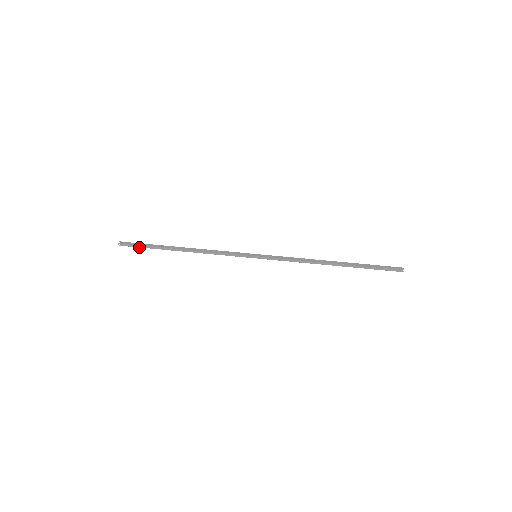
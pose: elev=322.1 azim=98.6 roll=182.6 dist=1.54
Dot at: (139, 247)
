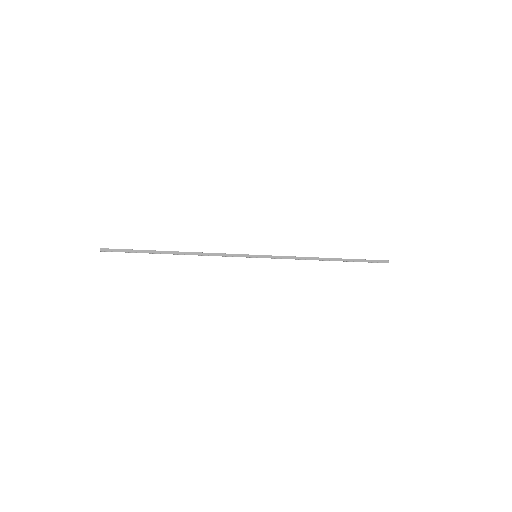
Dot at: (126, 252)
